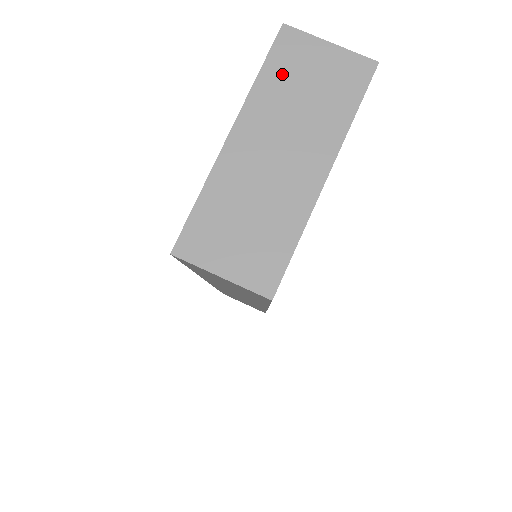
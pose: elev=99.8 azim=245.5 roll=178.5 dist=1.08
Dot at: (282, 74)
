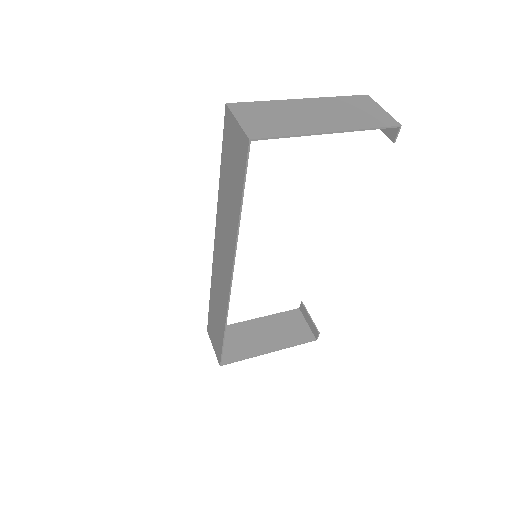
Dot at: (349, 102)
